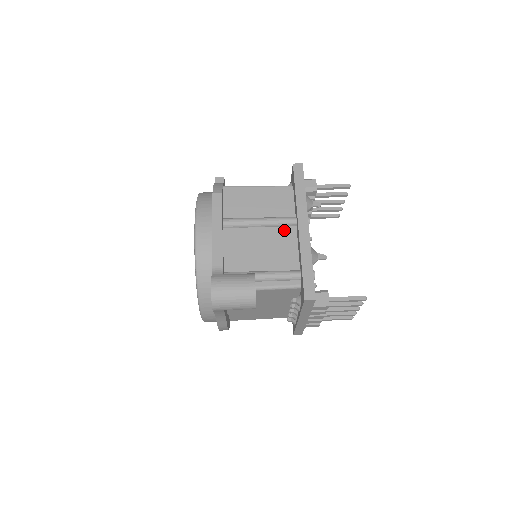
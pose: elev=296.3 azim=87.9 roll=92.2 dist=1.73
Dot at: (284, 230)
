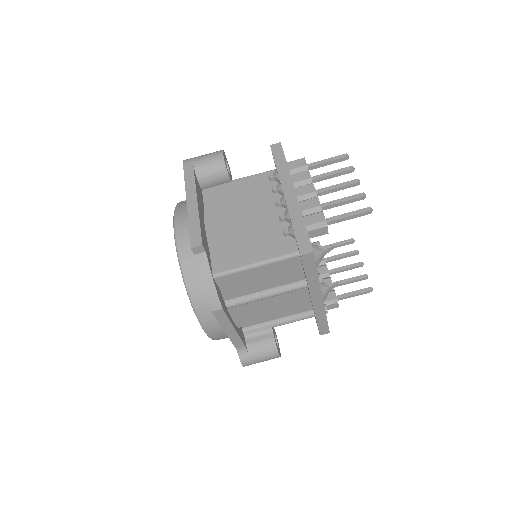
Dot at: (294, 291)
